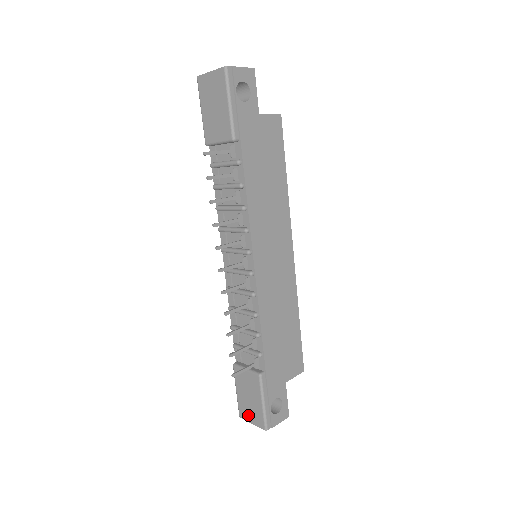
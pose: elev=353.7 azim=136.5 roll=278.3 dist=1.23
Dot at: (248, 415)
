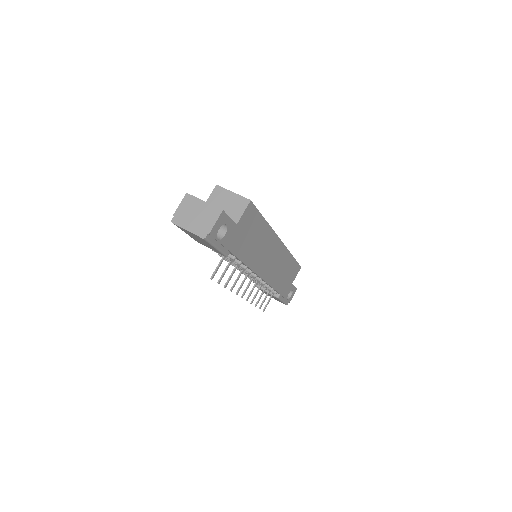
Dot at: occluded
